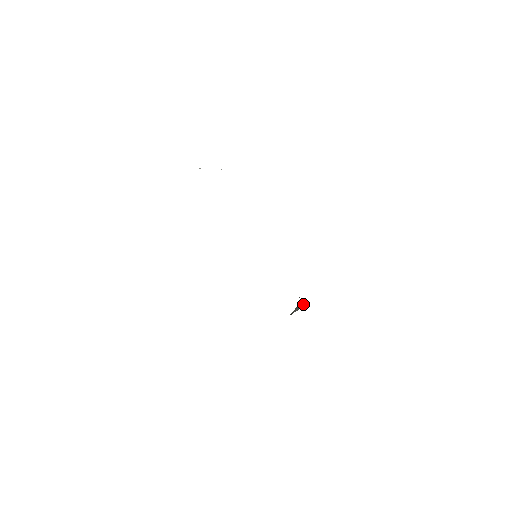
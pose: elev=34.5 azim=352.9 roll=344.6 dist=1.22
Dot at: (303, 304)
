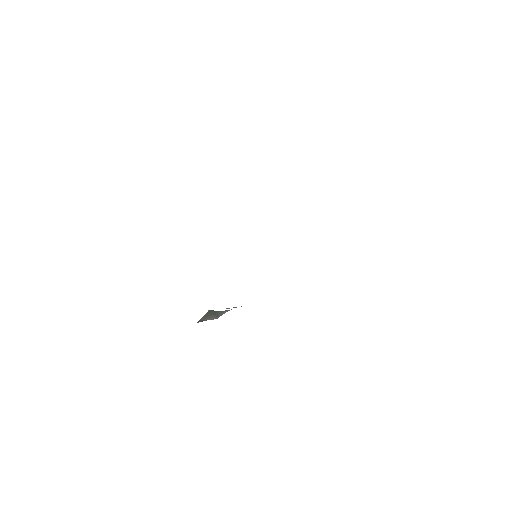
Dot at: (218, 315)
